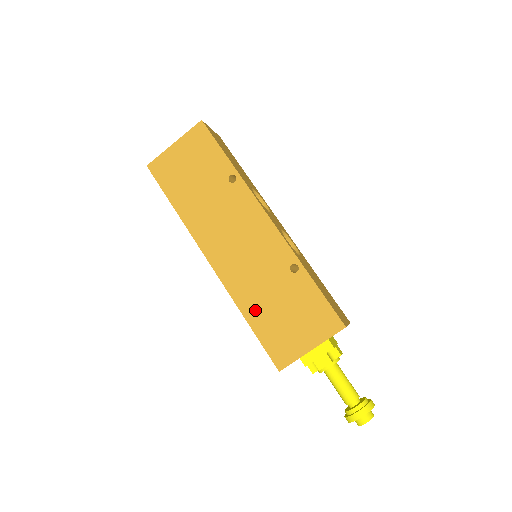
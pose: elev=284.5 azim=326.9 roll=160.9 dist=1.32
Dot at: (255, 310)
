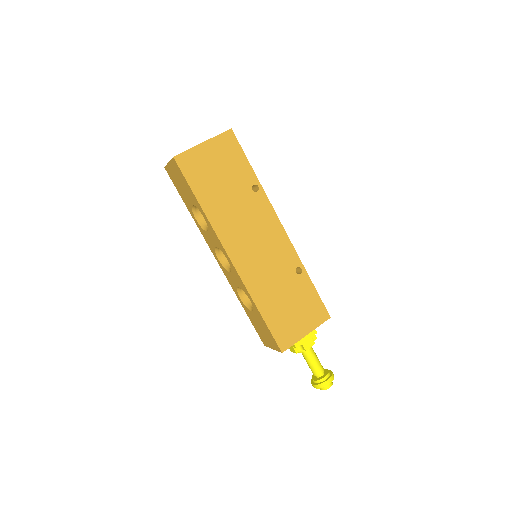
Dot at: (267, 303)
